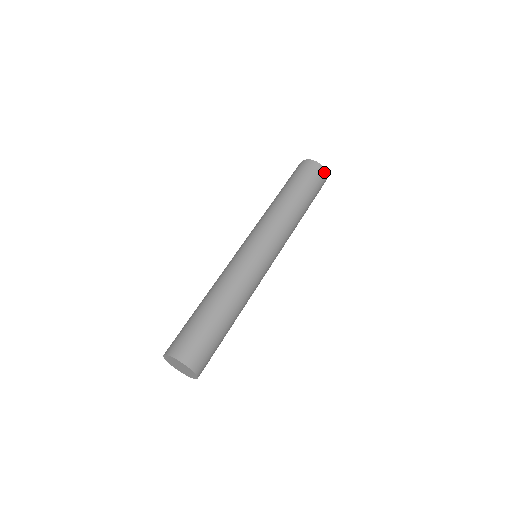
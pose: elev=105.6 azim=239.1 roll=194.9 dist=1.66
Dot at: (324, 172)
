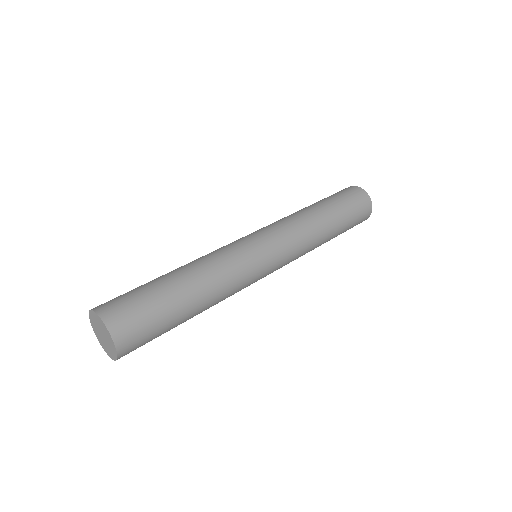
Dot at: (365, 194)
